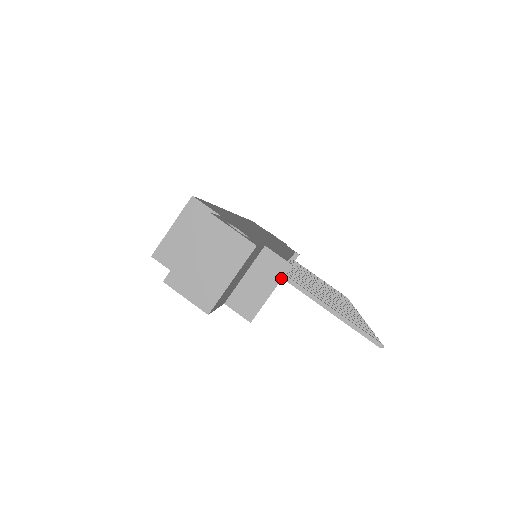
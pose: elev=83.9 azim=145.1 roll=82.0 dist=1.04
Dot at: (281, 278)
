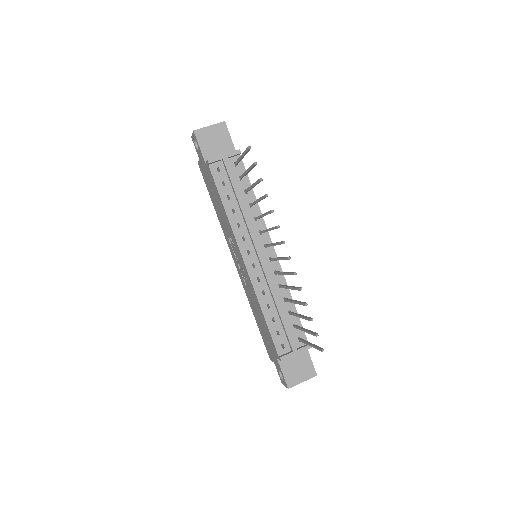
Dot at: (232, 152)
